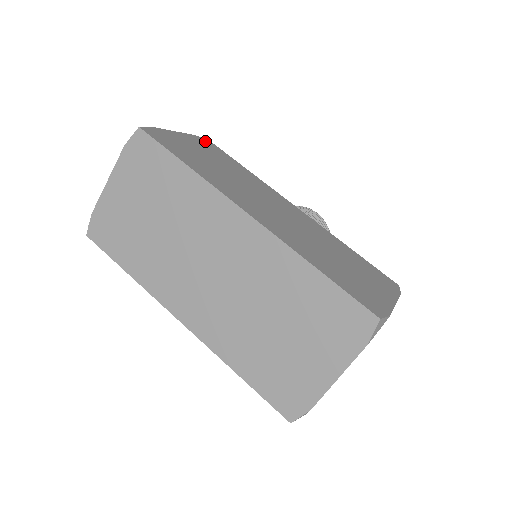
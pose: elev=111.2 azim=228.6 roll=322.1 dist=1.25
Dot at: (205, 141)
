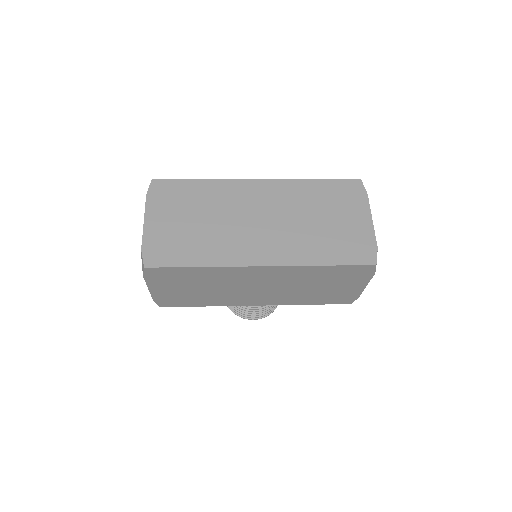
Dot at: occluded
